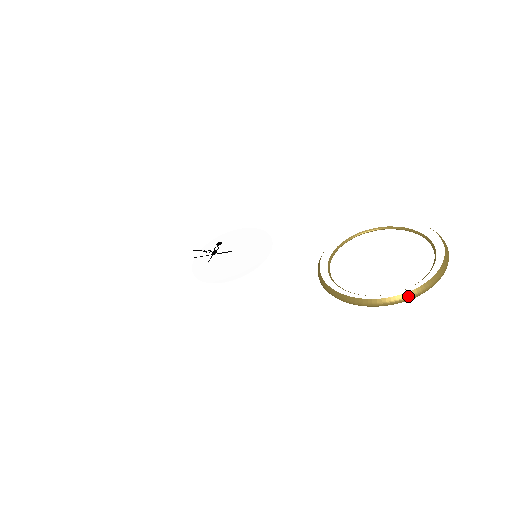
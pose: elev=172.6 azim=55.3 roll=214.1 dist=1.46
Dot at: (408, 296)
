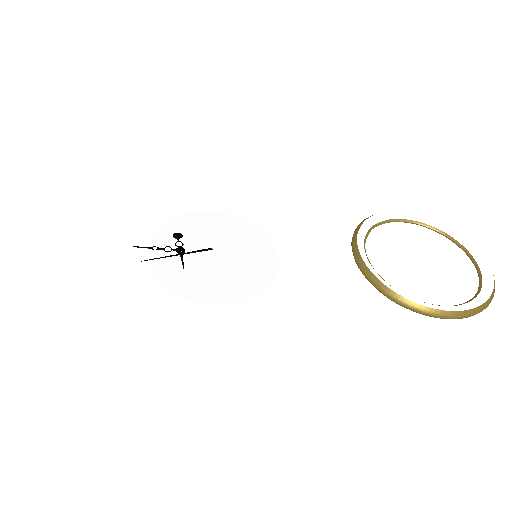
Dot at: (488, 303)
